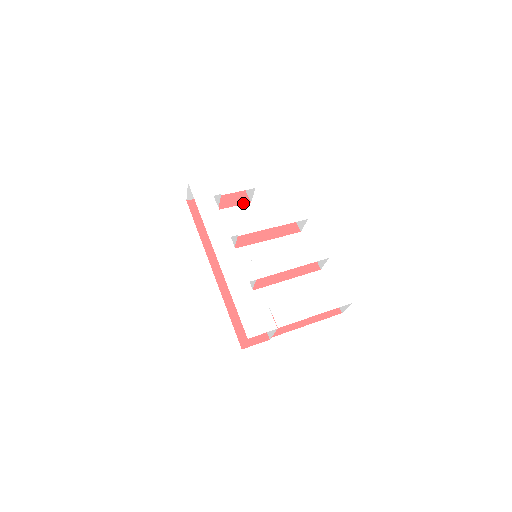
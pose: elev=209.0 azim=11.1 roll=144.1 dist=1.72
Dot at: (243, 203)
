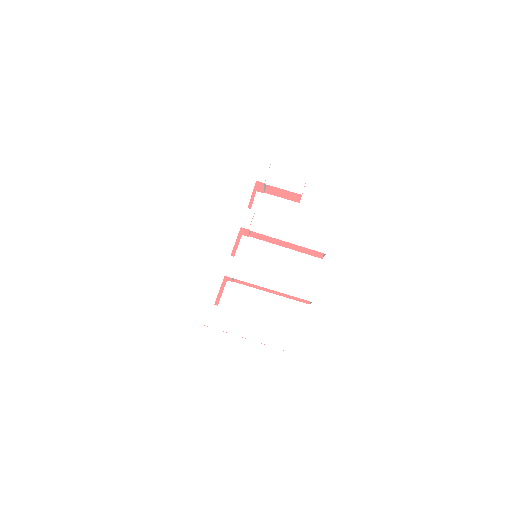
Dot at: (292, 199)
